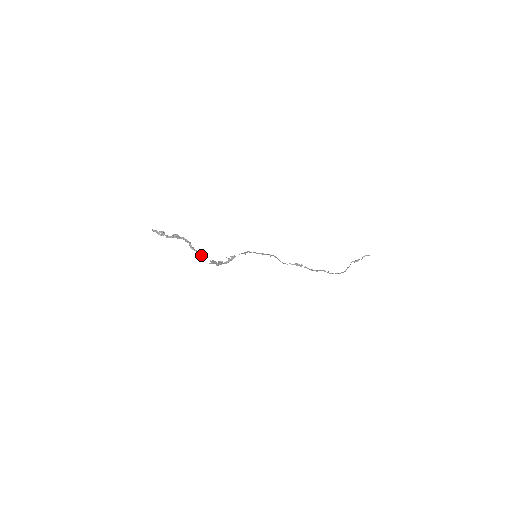
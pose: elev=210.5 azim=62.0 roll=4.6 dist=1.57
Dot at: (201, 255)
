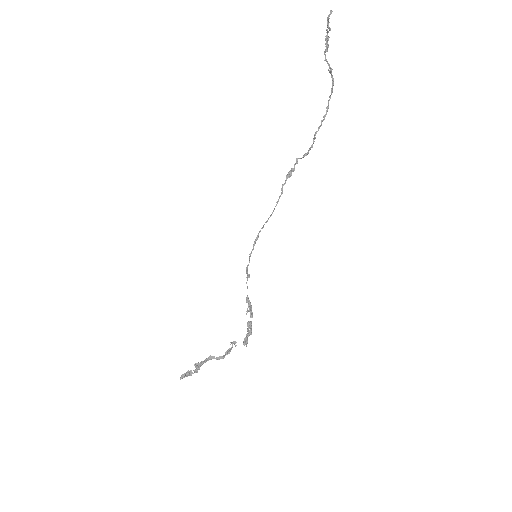
Dot at: occluded
